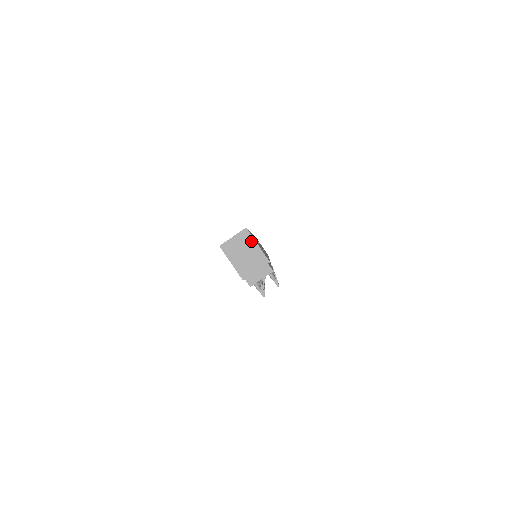
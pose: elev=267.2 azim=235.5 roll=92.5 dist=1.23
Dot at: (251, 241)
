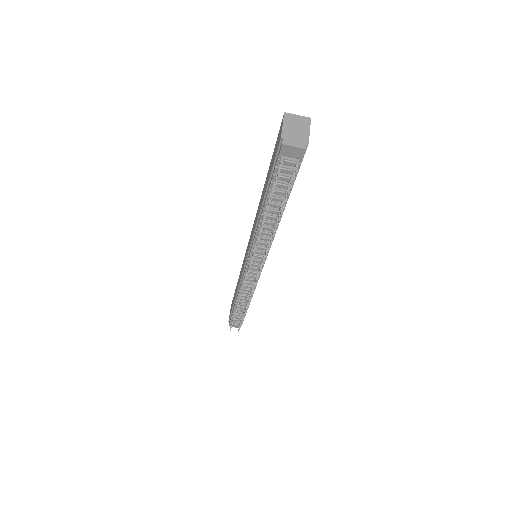
Dot at: (307, 125)
